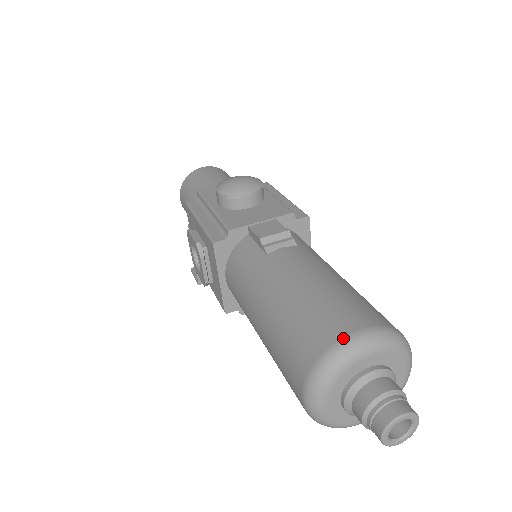
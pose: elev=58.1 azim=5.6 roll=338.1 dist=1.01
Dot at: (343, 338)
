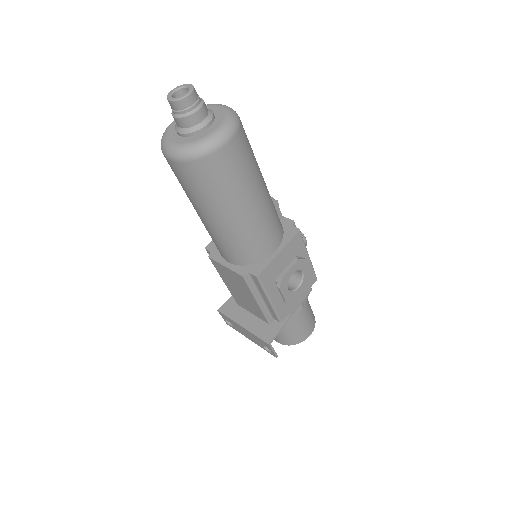
Dot at: occluded
